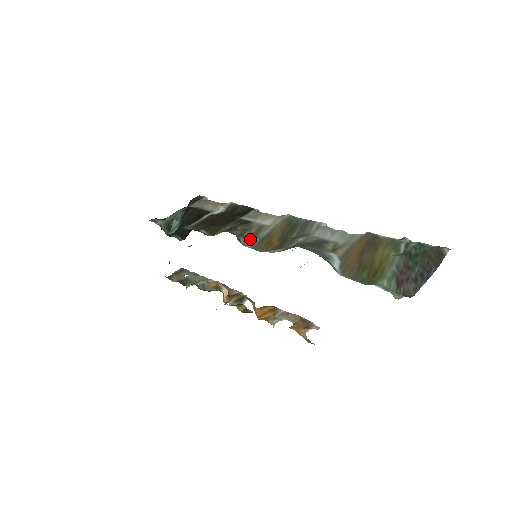
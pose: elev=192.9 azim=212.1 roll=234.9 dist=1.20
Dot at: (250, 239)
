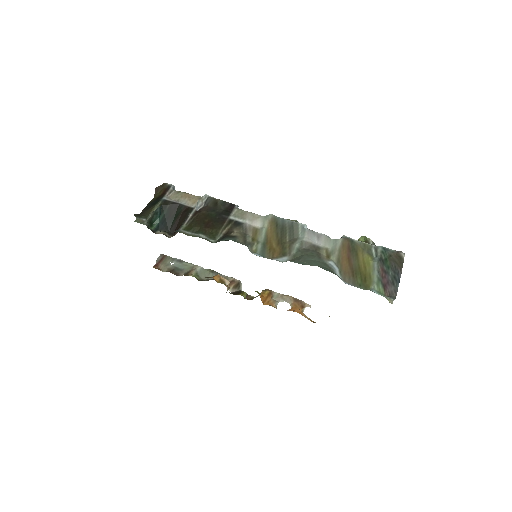
Dot at: (254, 245)
